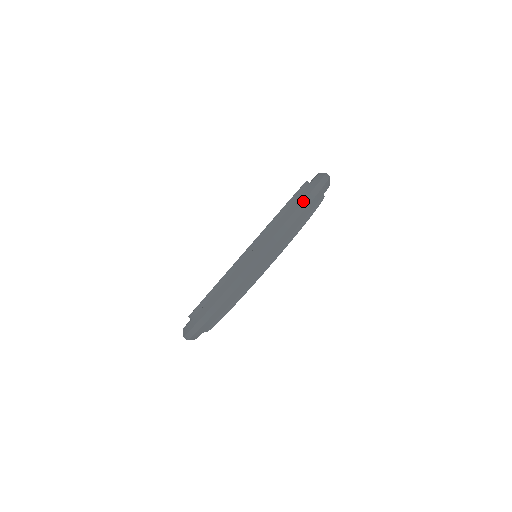
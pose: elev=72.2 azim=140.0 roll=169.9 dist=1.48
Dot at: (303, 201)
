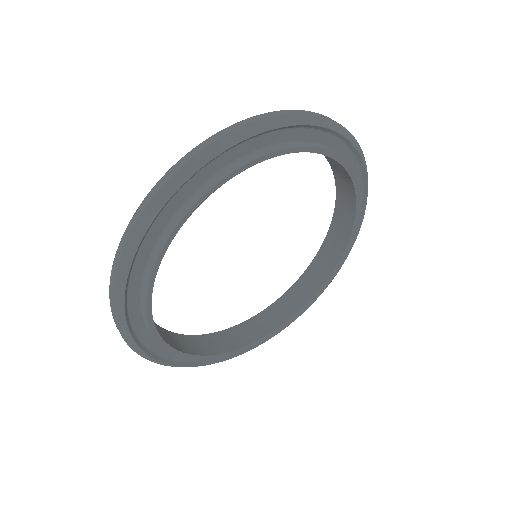
Dot at: (166, 173)
